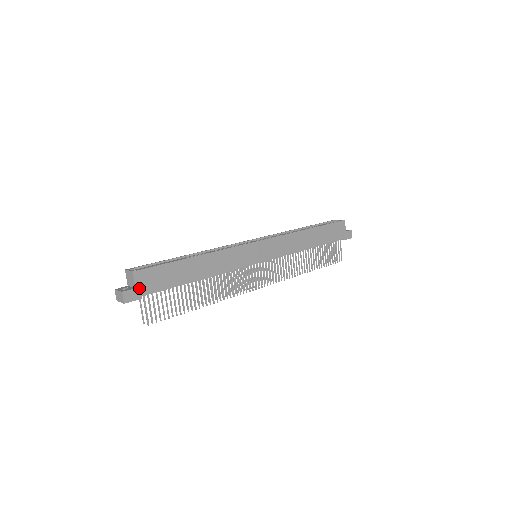
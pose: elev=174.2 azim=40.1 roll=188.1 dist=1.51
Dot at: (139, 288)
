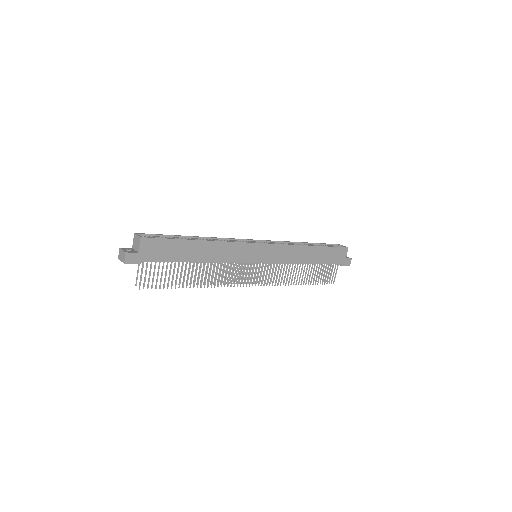
Dot at: (142, 254)
